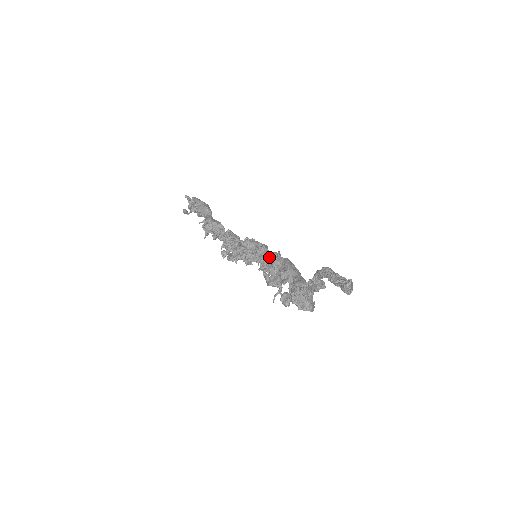
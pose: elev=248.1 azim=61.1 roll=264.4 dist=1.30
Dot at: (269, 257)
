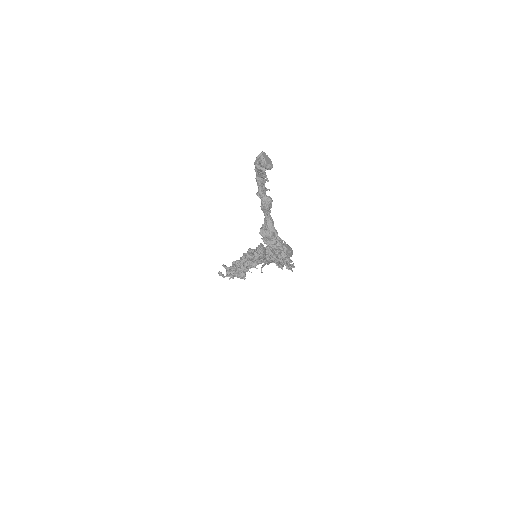
Dot at: occluded
